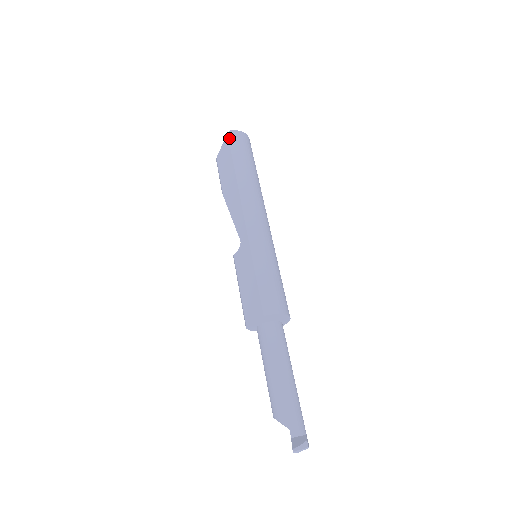
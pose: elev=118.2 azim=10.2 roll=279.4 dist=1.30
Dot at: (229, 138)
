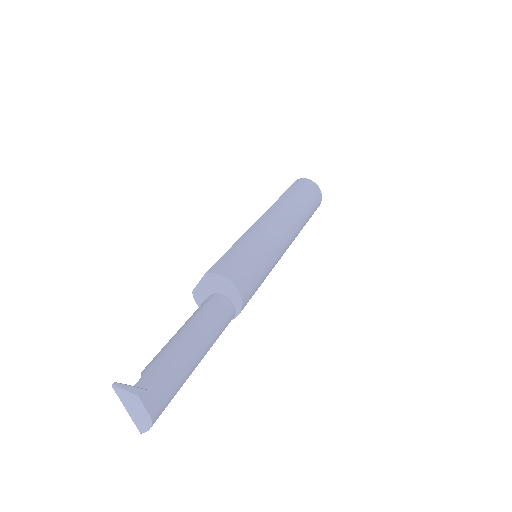
Dot at: (295, 181)
